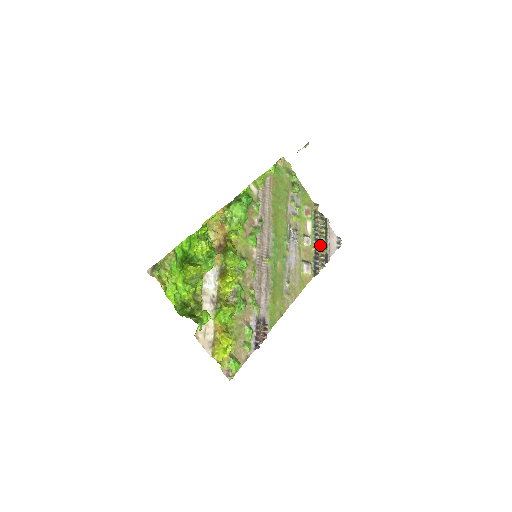
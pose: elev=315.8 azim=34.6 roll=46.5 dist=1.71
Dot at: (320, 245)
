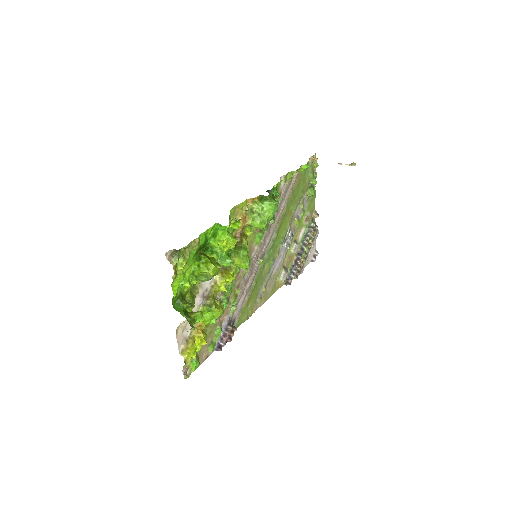
Dot at: (302, 255)
